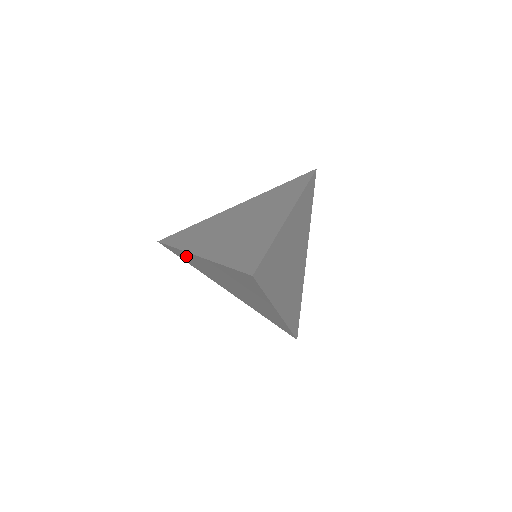
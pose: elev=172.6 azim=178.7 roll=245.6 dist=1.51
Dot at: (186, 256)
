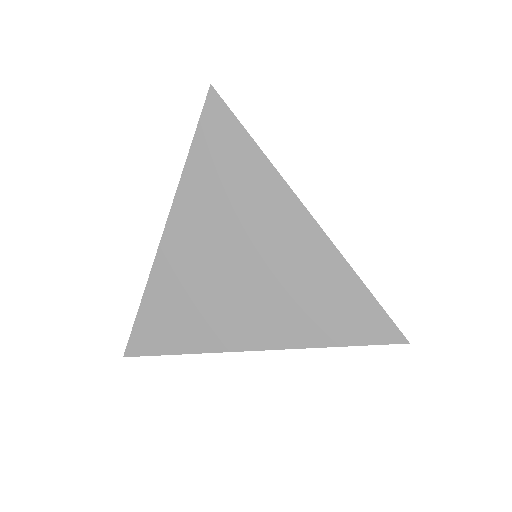
Dot at: occluded
